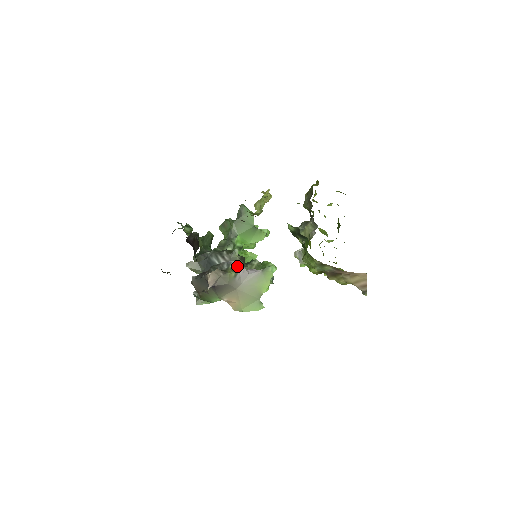
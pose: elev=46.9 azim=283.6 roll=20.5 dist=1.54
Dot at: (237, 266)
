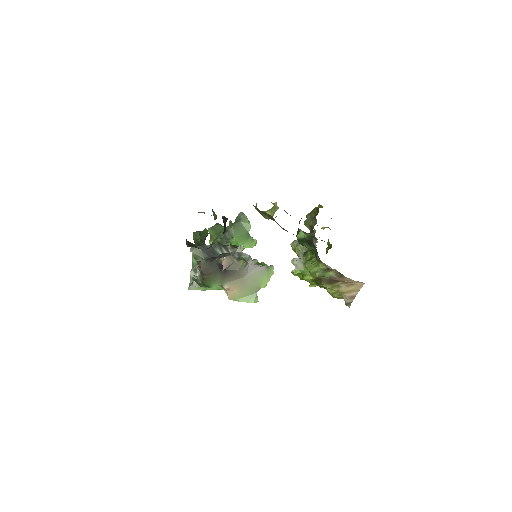
Dot at: (247, 257)
